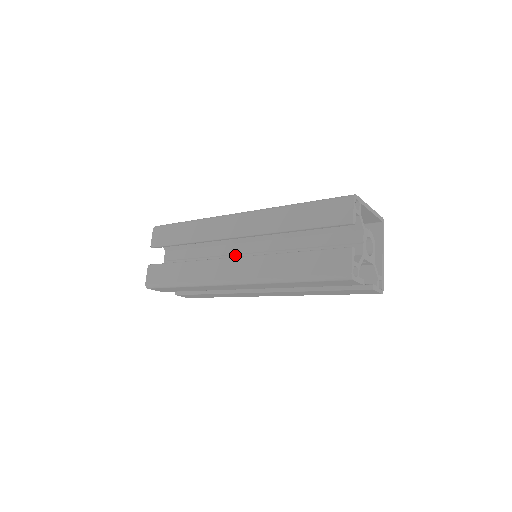
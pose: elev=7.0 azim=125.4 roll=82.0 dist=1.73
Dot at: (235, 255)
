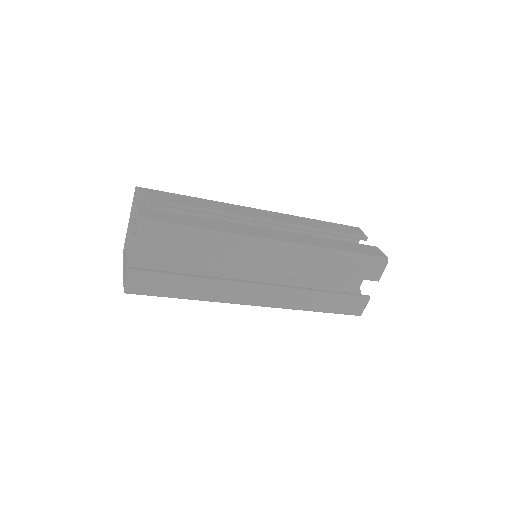
Dot at: occluded
